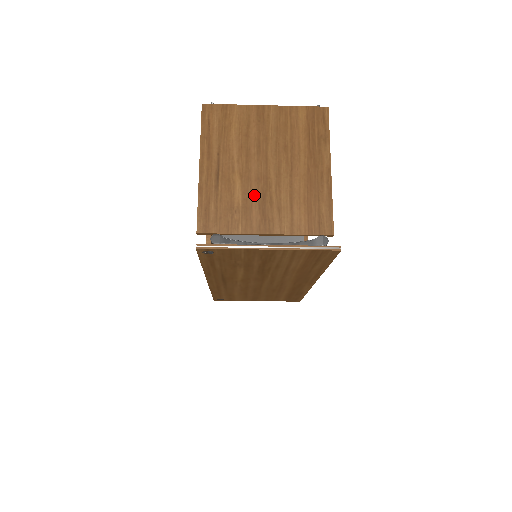
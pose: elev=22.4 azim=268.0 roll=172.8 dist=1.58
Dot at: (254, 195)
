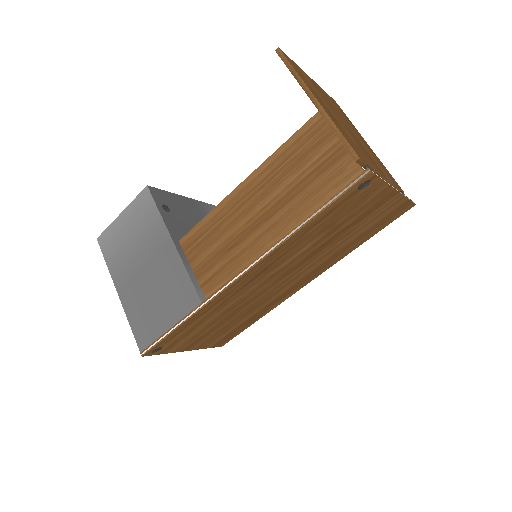
Dot at: (358, 143)
